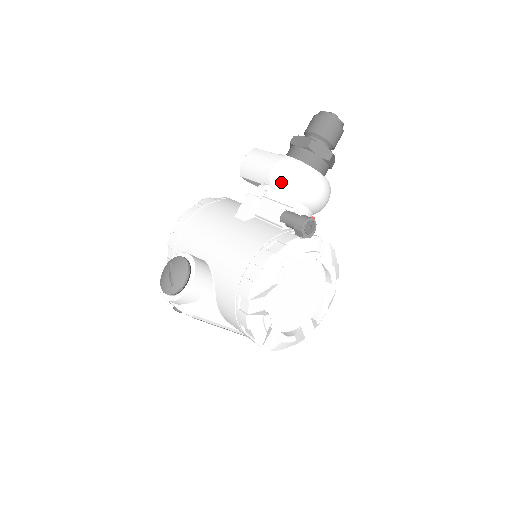
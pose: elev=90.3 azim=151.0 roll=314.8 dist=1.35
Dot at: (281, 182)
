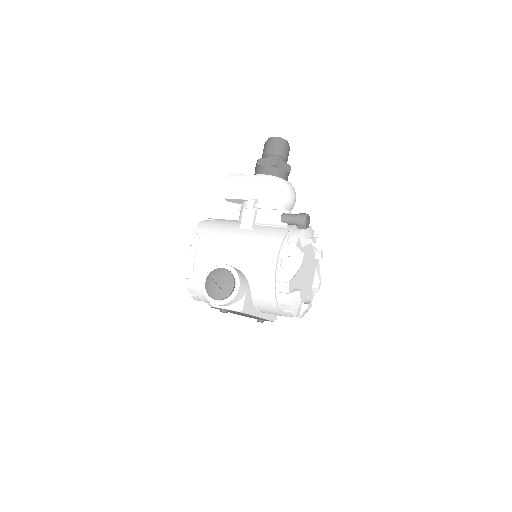
Dot at: (267, 194)
